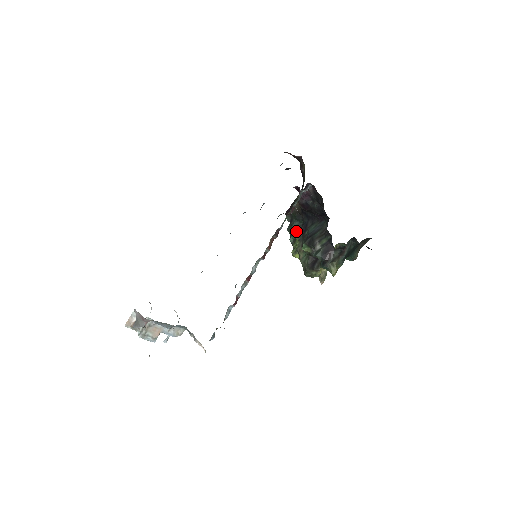
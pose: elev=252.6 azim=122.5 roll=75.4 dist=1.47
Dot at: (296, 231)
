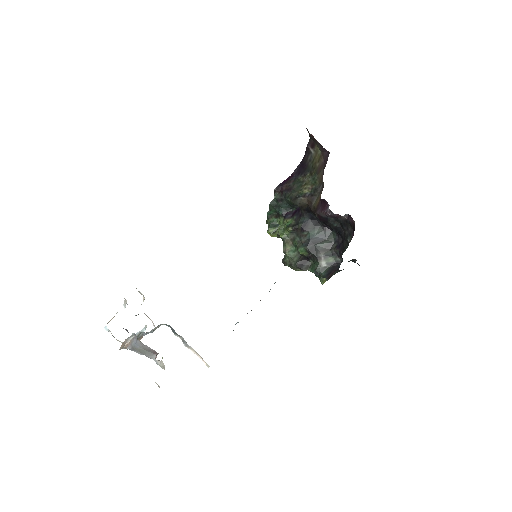
Dot at: (282, 212)
